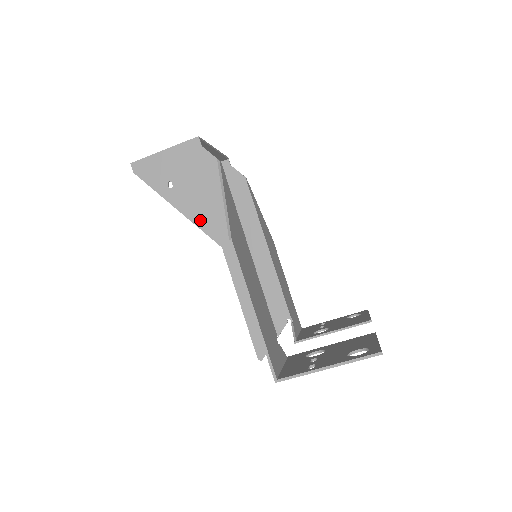
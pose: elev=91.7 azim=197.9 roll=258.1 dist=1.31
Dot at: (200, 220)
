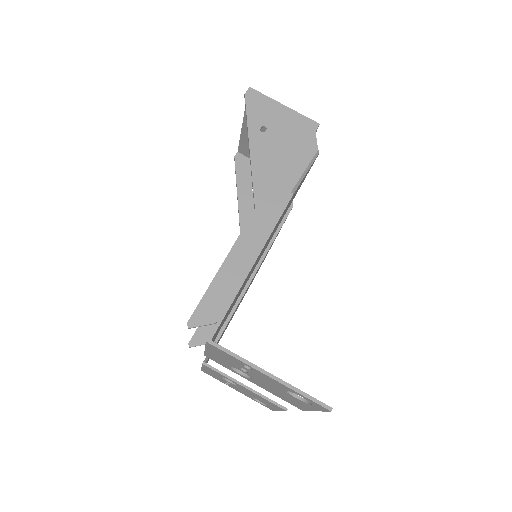
Dot at: (259, 173)
